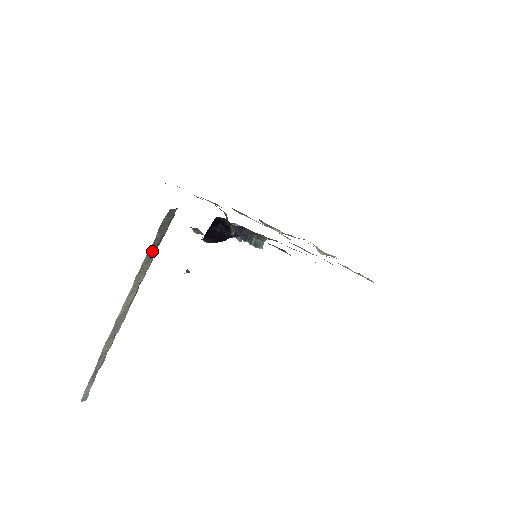
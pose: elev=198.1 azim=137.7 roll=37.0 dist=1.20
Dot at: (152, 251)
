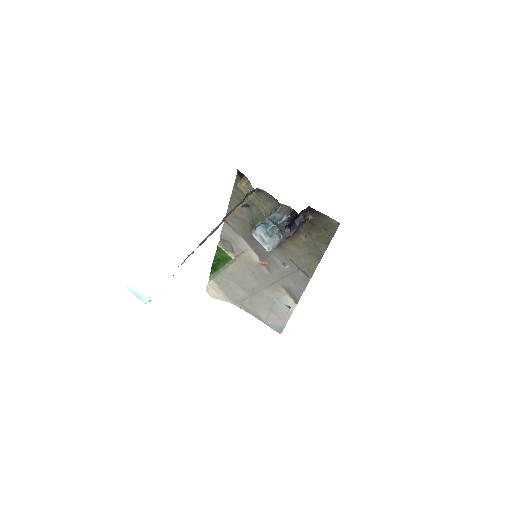
Dot at: occluded
